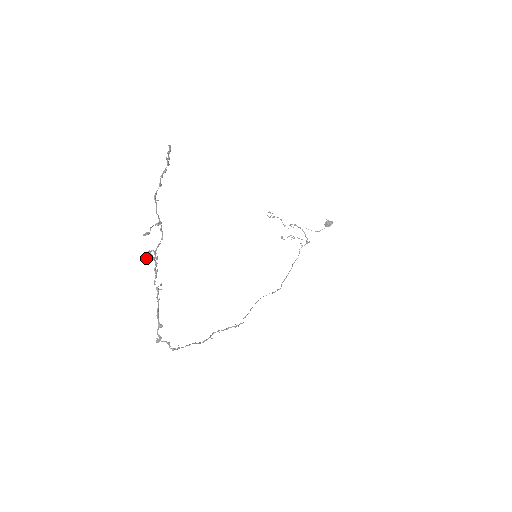
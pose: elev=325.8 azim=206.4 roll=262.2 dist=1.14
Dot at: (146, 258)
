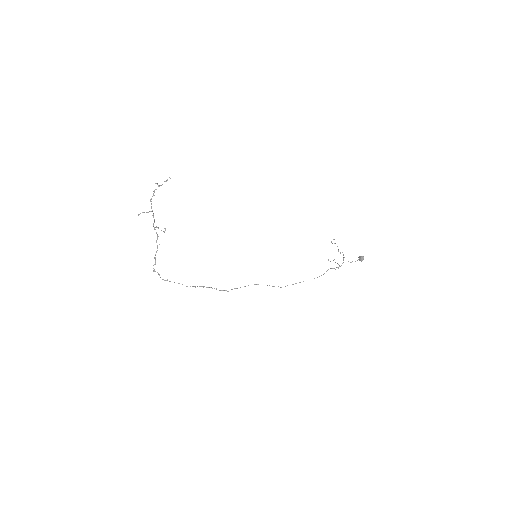
Dot at: occluded
